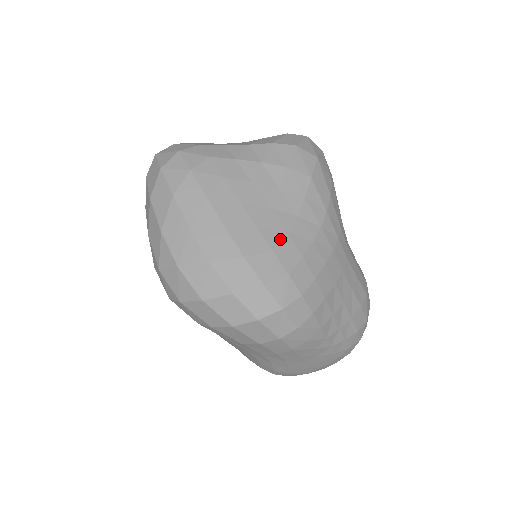
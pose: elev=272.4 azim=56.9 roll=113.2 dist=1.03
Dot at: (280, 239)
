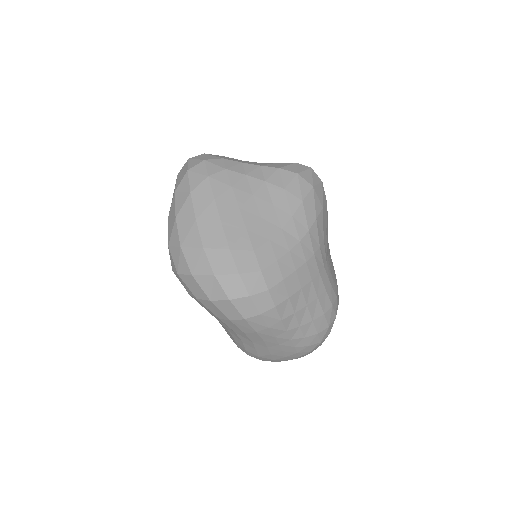
Dot at: (262, 243)
